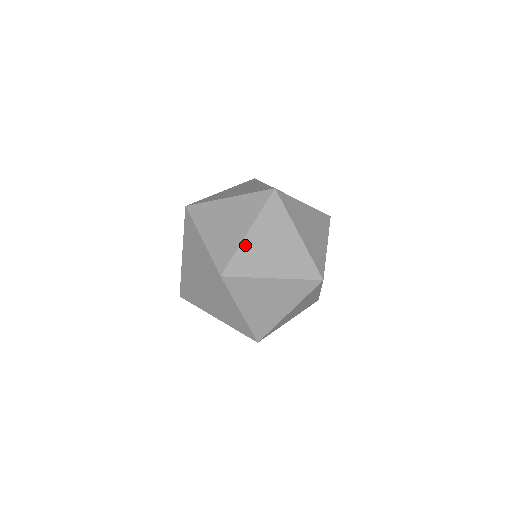
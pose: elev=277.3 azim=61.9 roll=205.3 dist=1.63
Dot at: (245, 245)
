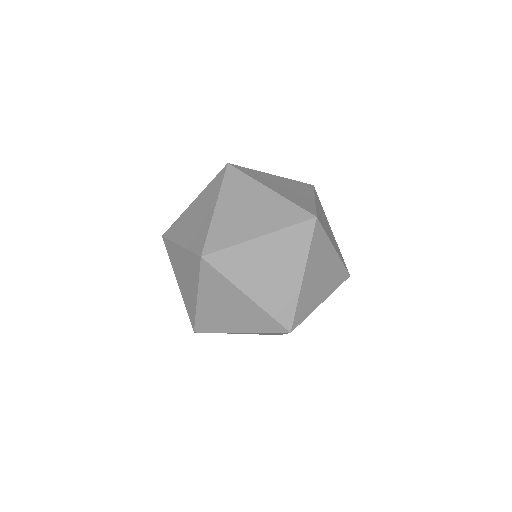
Dot at: (246, 247)
